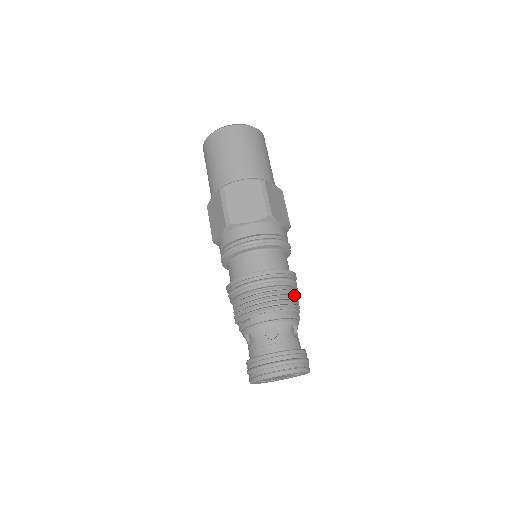
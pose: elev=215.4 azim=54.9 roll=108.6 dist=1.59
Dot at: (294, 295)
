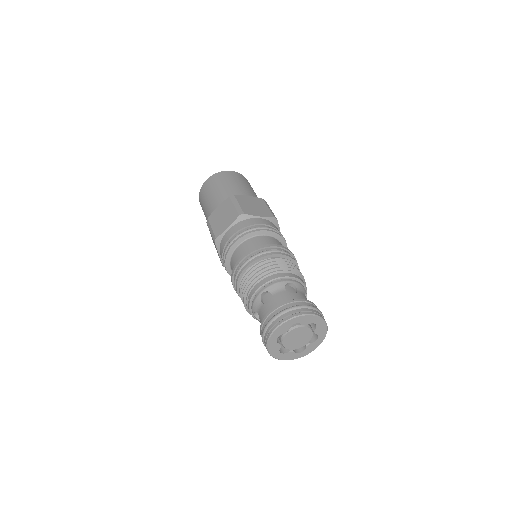
Dot at: (282, 261)
